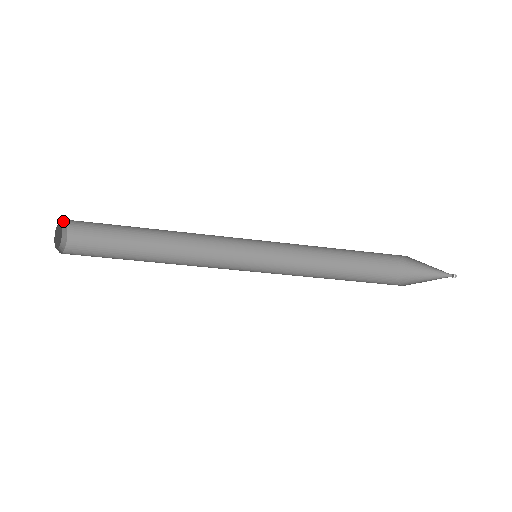
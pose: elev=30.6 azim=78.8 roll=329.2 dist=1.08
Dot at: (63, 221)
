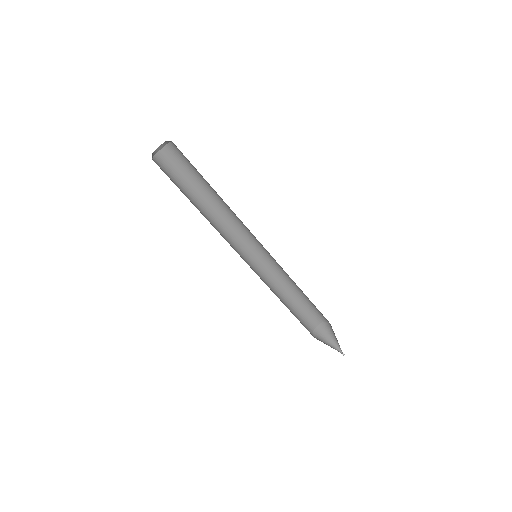
Dot at: (163, 145)
